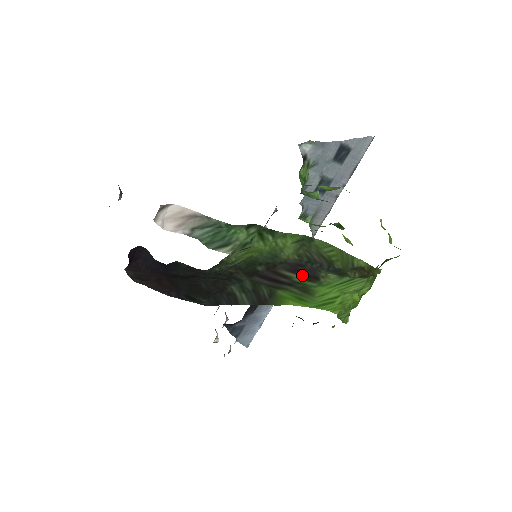
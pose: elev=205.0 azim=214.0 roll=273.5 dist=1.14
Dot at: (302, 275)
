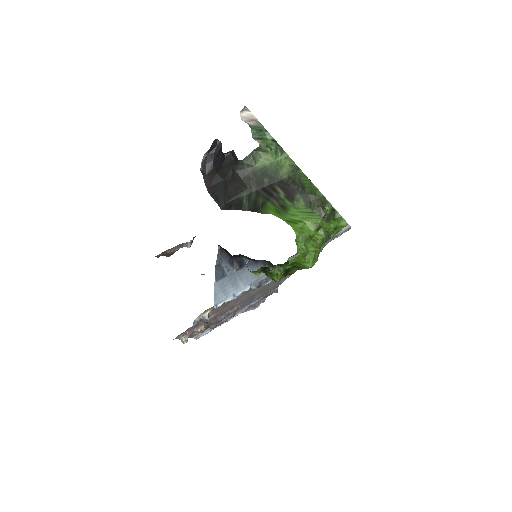
Dot at: (286, 193)
